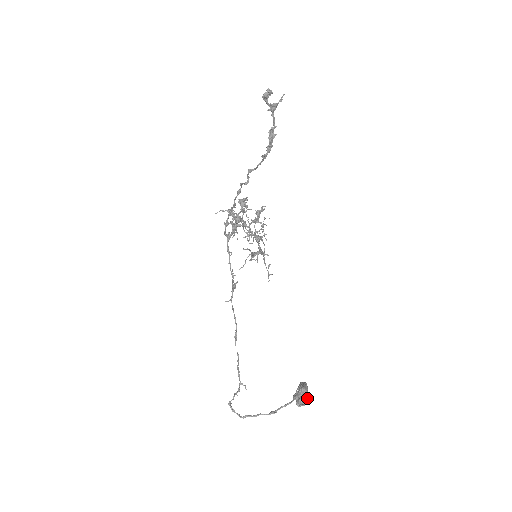
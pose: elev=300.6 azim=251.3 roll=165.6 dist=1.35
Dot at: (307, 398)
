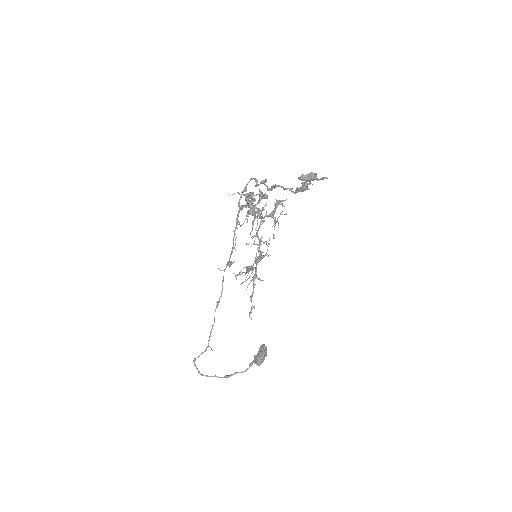
Dot at: (263, 360)
